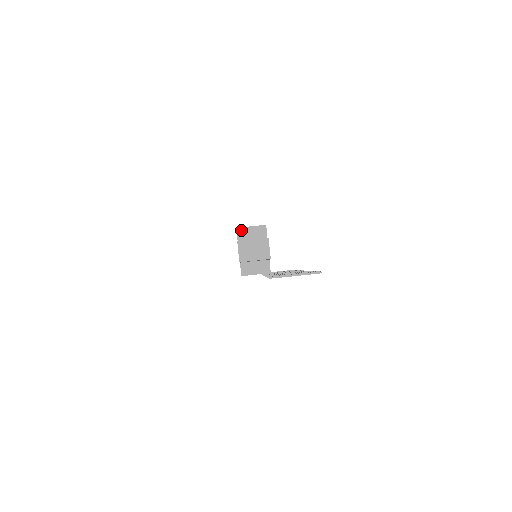
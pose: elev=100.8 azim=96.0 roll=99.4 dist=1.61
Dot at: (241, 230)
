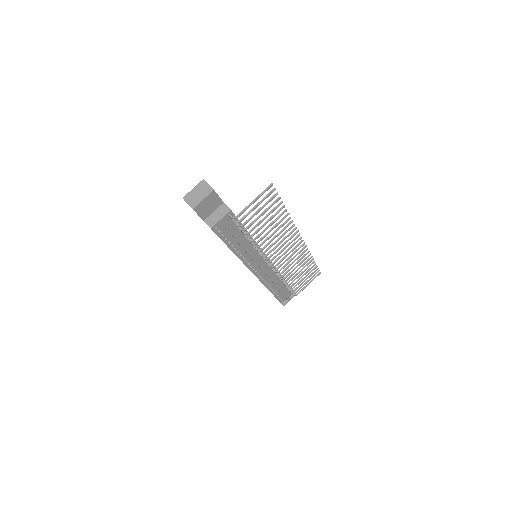
Dot at: occluded
